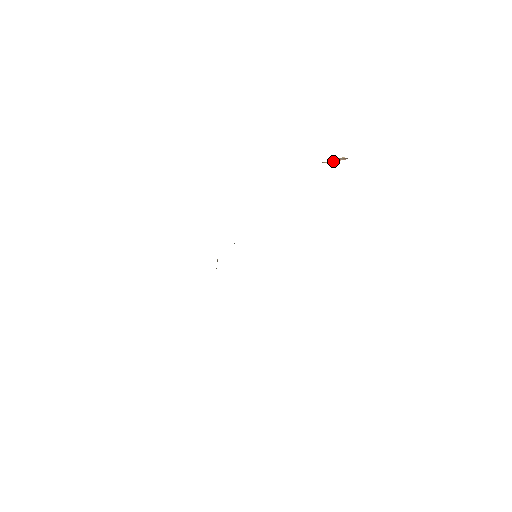
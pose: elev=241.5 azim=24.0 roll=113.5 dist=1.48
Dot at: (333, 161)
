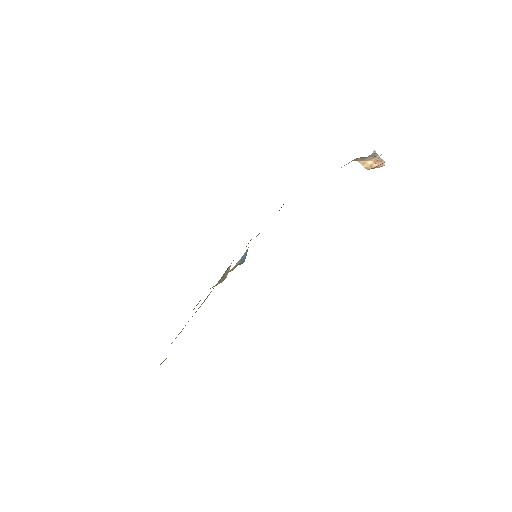
Dot at: (368, 163)
